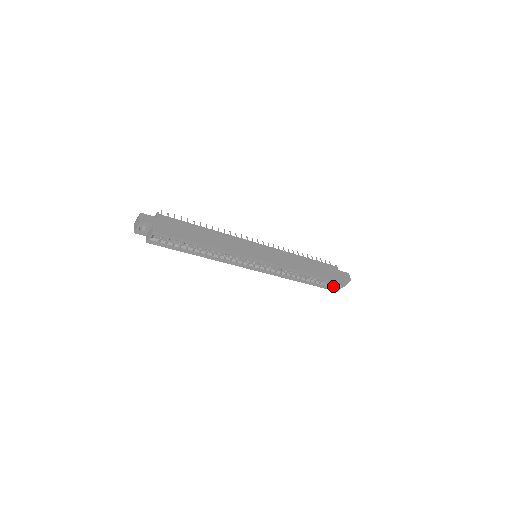
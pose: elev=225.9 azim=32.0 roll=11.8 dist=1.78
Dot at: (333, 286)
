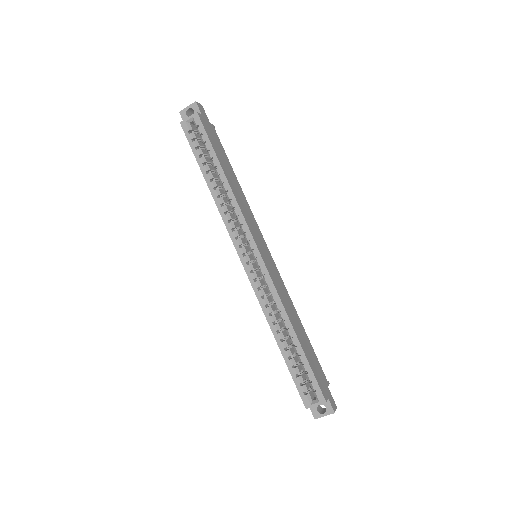
Dot at: (307, 393)
